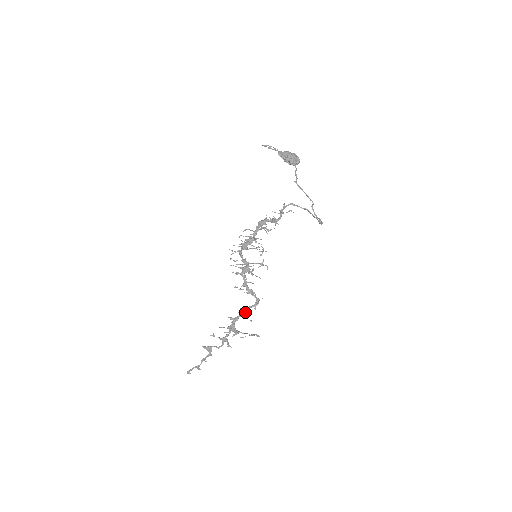
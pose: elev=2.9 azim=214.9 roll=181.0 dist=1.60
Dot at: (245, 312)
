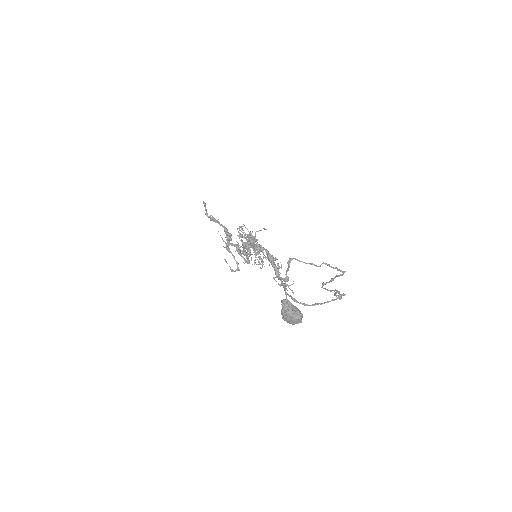
Dot at: (239, 251)
